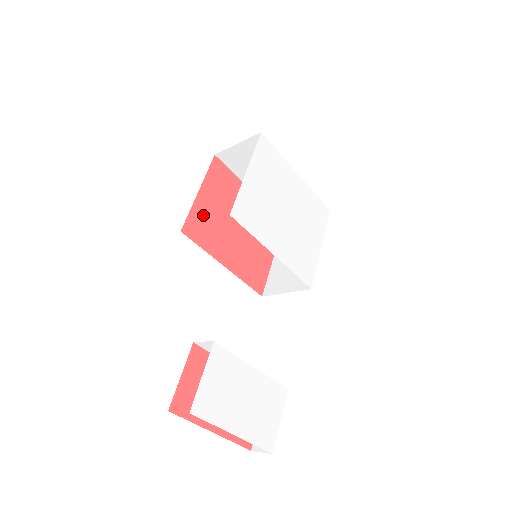
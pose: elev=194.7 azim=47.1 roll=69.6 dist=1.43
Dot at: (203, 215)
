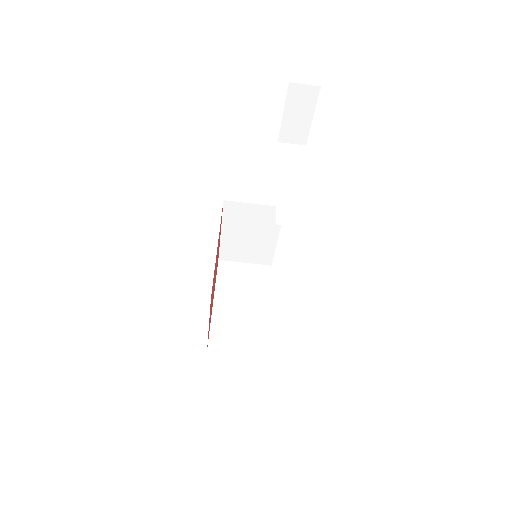
Dot at: (220, 231)
